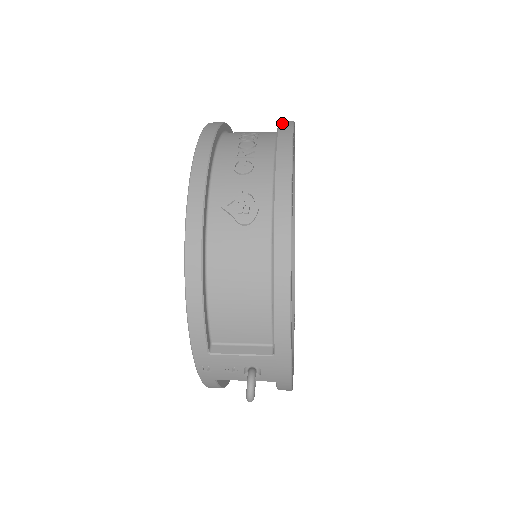
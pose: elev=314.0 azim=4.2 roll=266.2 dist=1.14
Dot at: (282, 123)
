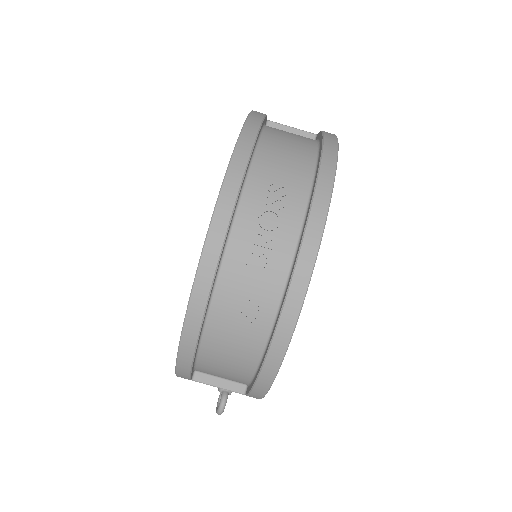
Dot at: (318, 193)
